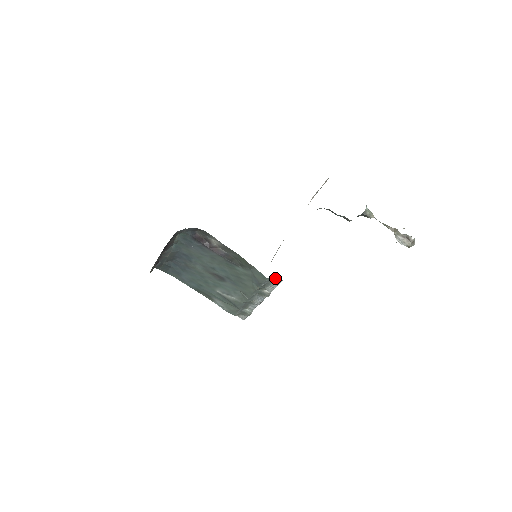
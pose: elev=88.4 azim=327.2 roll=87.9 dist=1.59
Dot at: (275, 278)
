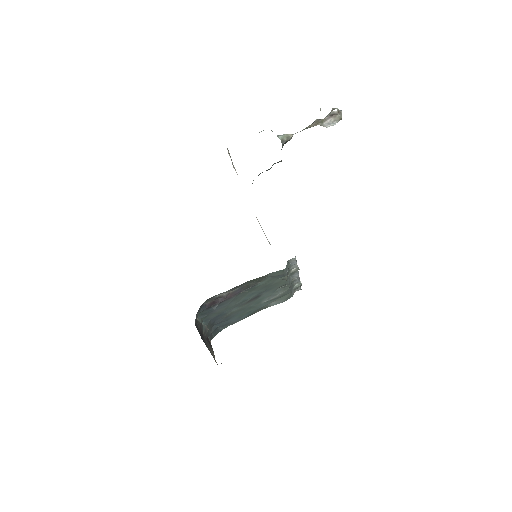
Dot at: (289, 261)
